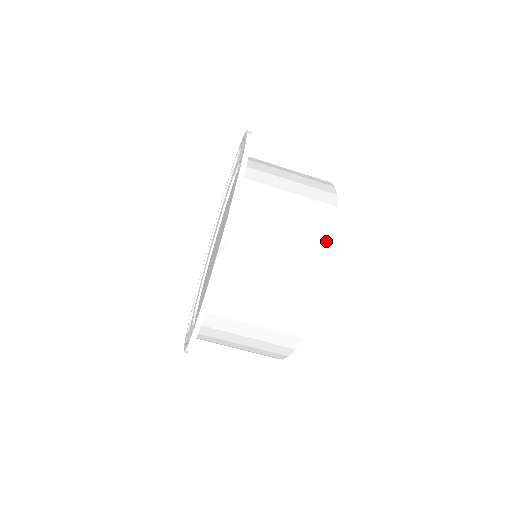
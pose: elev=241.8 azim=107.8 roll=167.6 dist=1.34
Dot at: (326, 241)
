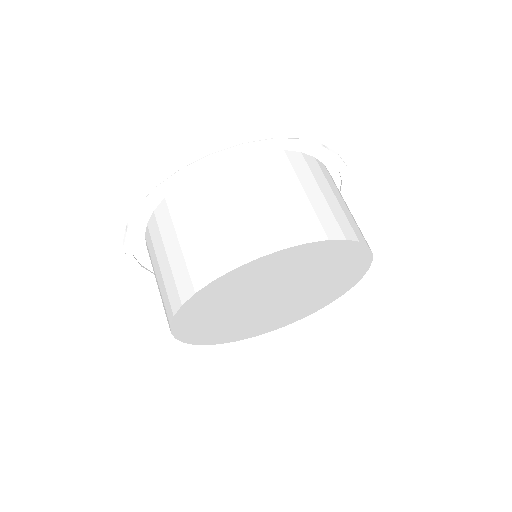
Dot at: (340, 231)
